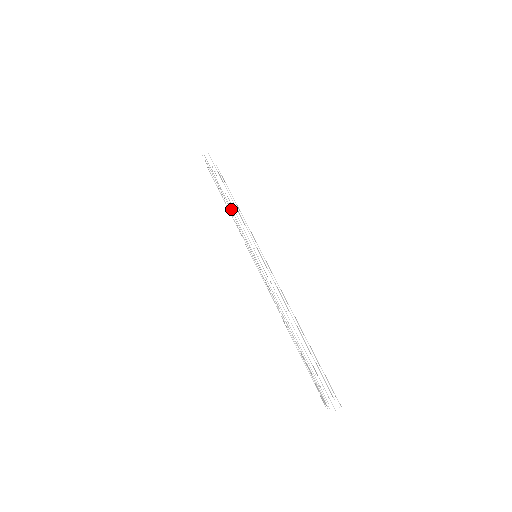
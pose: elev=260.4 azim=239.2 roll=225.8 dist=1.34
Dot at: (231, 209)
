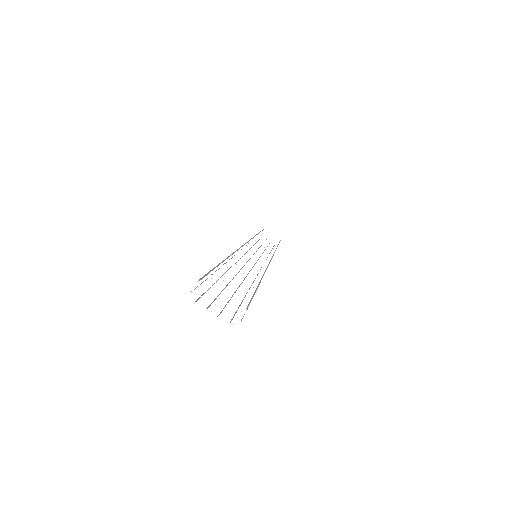
Dot at: occluded
